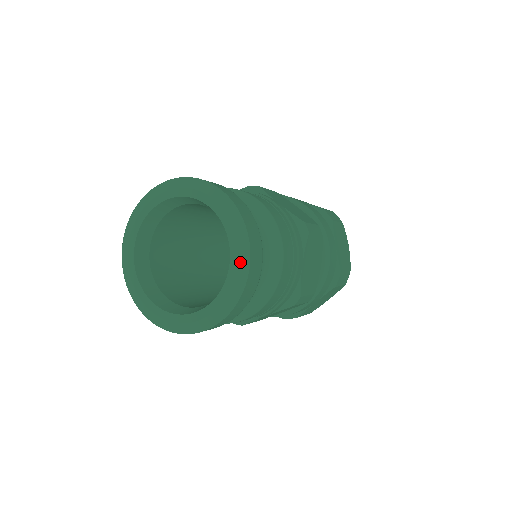
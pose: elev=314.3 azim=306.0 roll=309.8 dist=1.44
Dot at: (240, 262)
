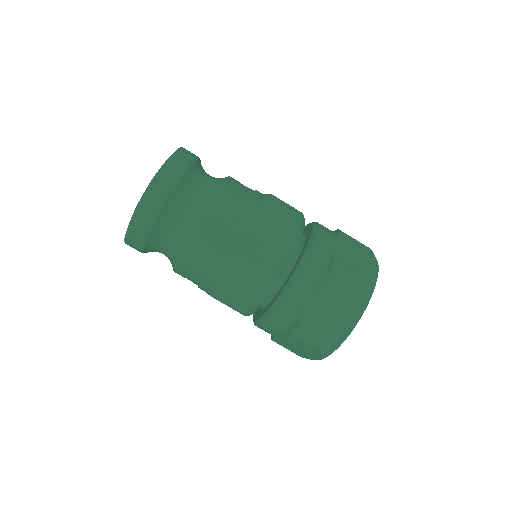
Dot at: occluded
